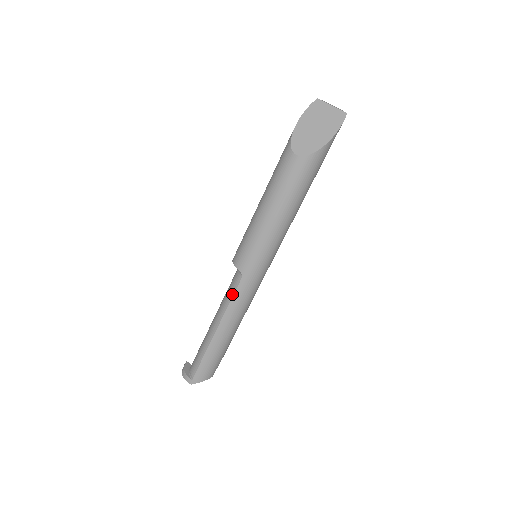
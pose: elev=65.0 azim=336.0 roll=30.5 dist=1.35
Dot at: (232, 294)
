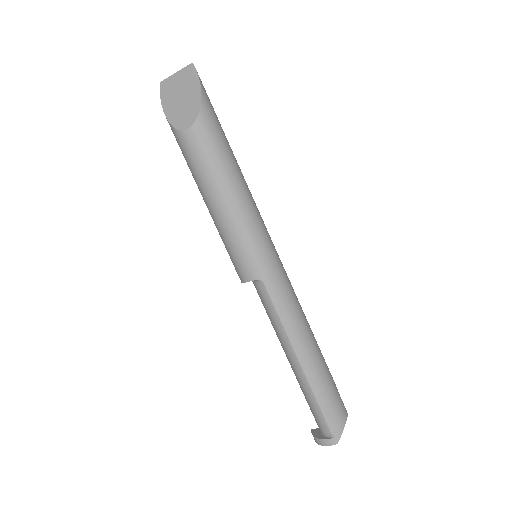
Dot at: (273, 309)
